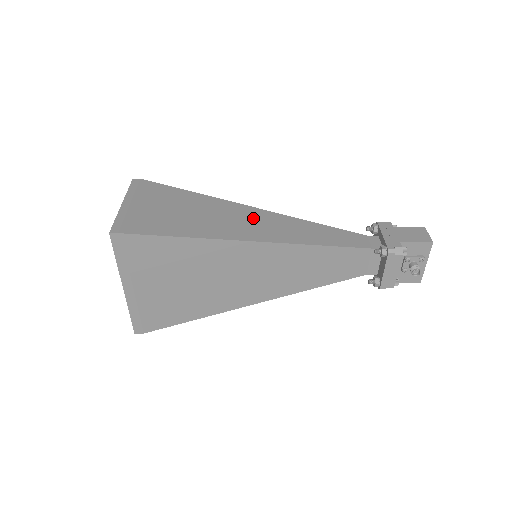
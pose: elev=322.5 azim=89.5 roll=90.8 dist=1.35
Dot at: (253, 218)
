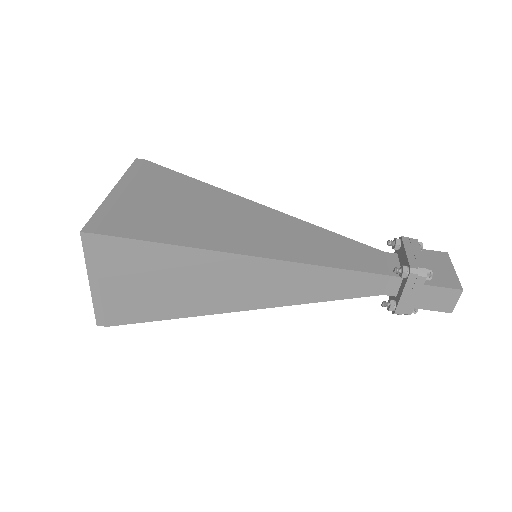
Dot at: (248, 277)
